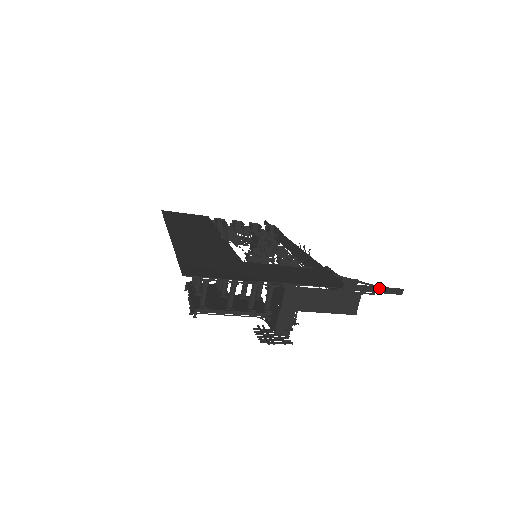
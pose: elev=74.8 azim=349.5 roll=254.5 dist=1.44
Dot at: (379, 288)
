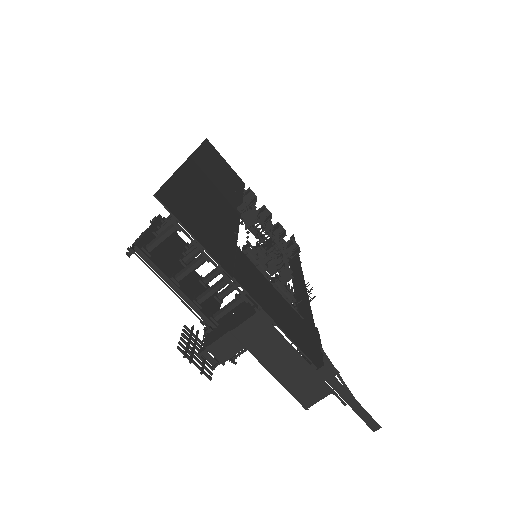
Dot at: (356, 403)
